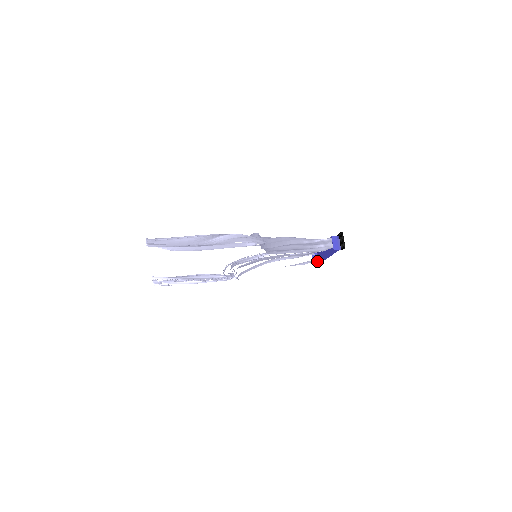
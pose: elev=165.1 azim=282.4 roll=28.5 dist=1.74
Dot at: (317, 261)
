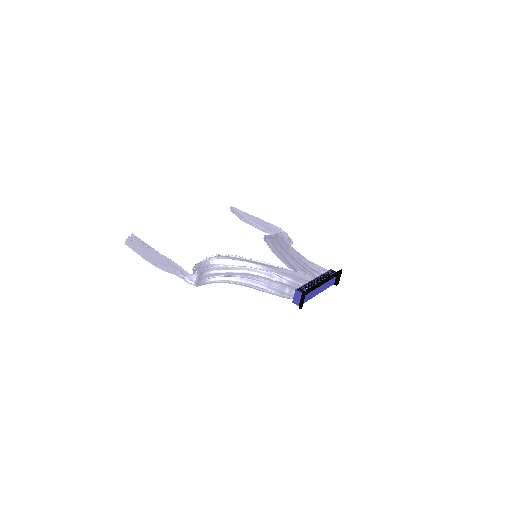
Dot at: occluded
